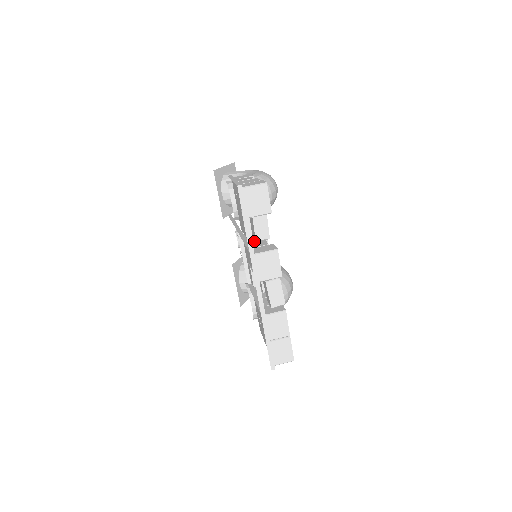
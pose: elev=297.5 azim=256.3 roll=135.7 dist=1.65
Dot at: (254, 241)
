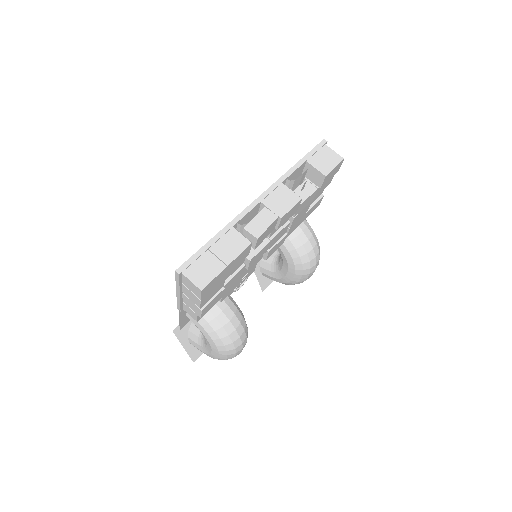
Dot at: occluded
